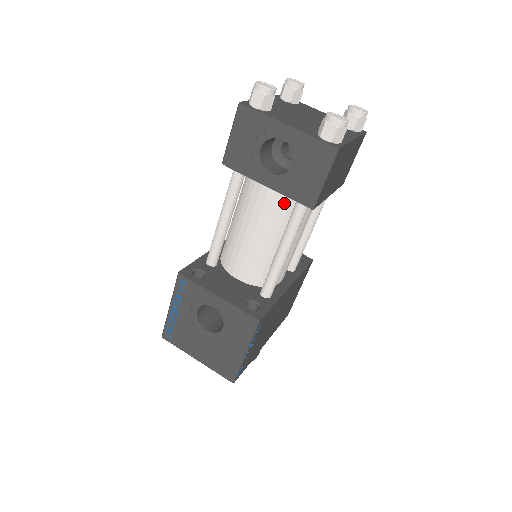
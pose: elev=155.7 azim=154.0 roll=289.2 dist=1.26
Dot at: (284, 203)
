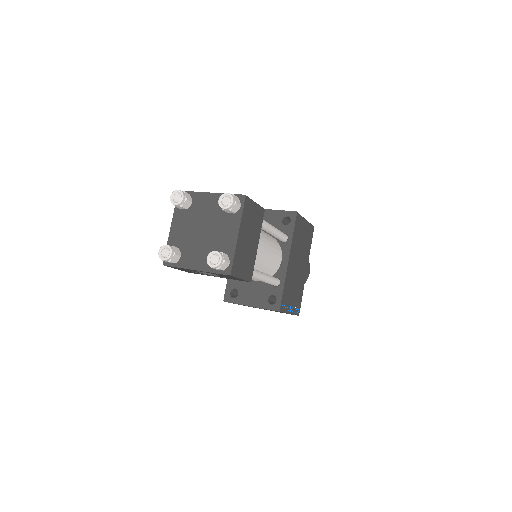
Dot at: occluded
